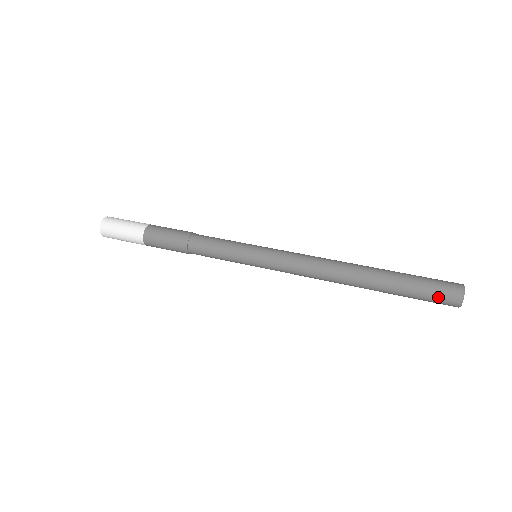
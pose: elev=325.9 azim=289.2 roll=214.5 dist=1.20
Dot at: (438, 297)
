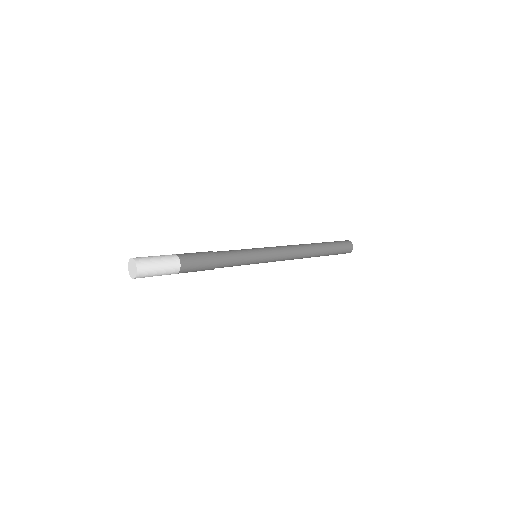
Dot at: (345, 251)
